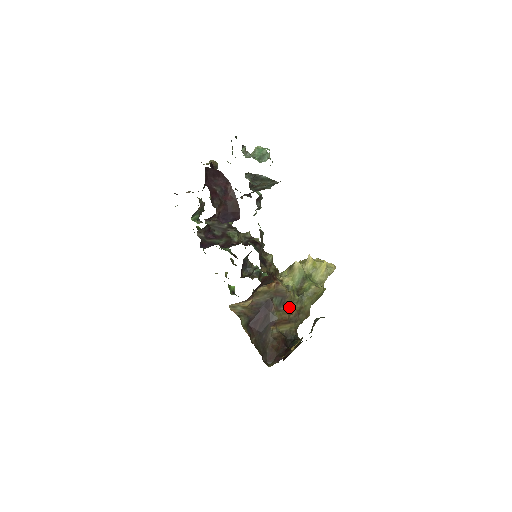
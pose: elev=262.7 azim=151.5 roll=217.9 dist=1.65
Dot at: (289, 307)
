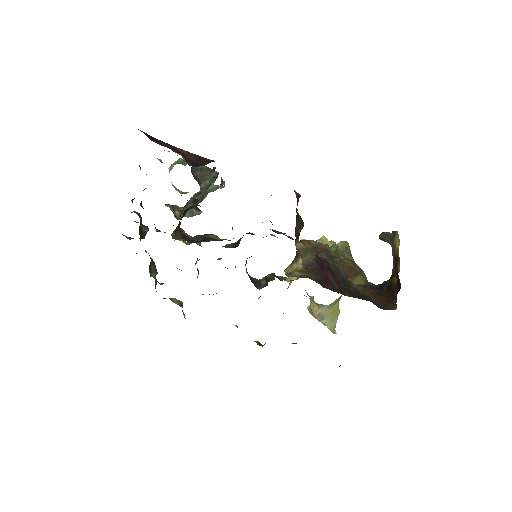
Dot at: occluded
